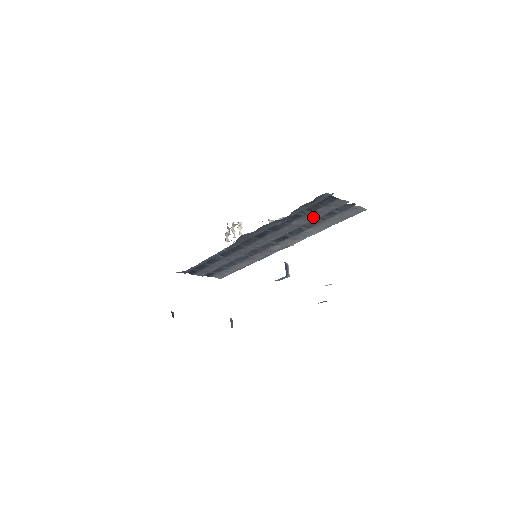
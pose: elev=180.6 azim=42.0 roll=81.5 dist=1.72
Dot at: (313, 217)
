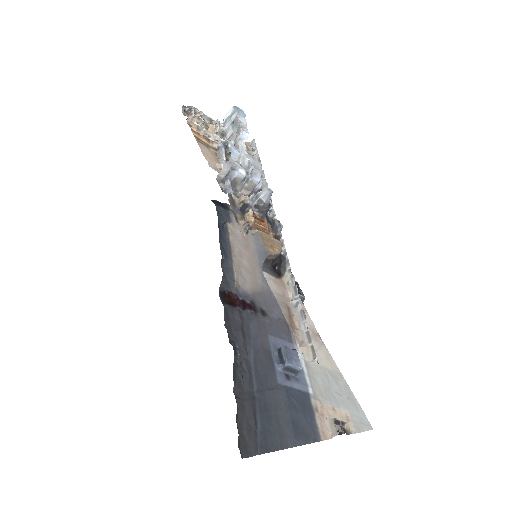
Dot at: occluded
